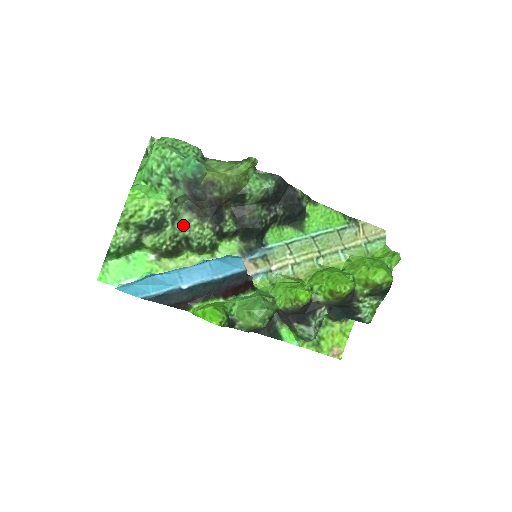
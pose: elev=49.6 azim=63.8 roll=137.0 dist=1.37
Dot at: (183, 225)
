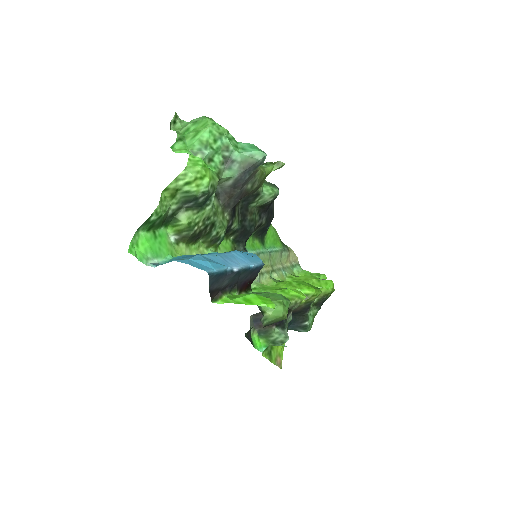
Dot at: (215, 209)
